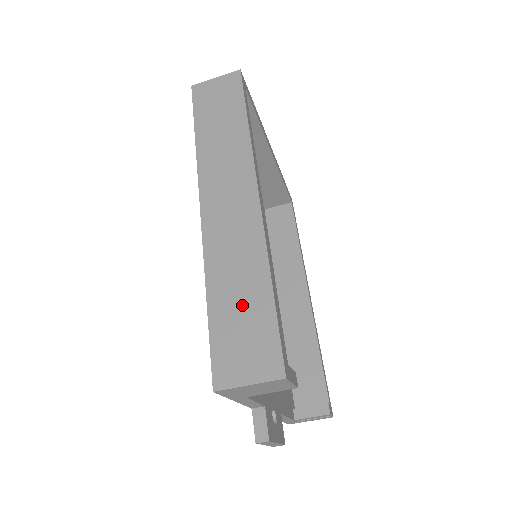
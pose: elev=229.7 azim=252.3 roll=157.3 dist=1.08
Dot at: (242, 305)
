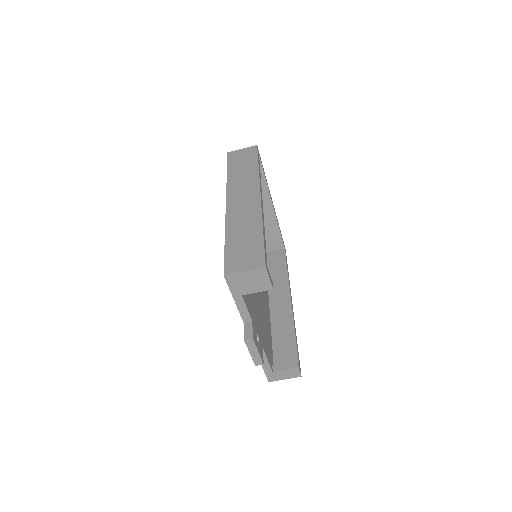
Dot at: (245, 240)
